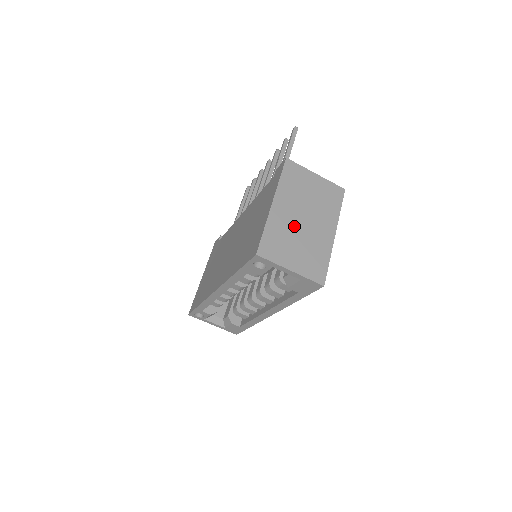
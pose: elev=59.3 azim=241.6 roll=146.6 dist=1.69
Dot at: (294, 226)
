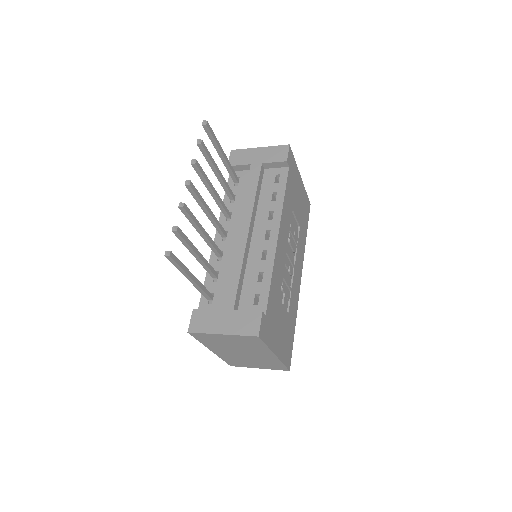
Dot at: (239, 356)
